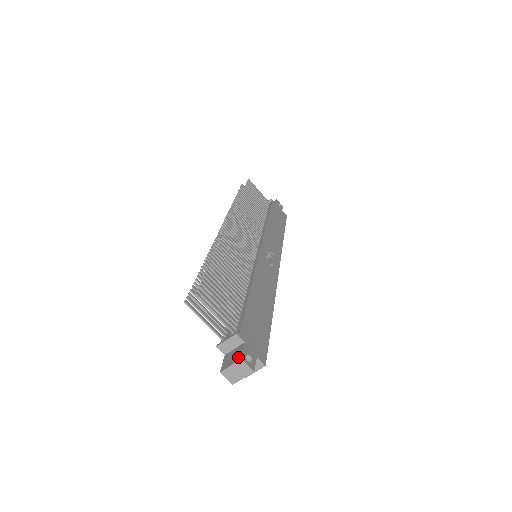
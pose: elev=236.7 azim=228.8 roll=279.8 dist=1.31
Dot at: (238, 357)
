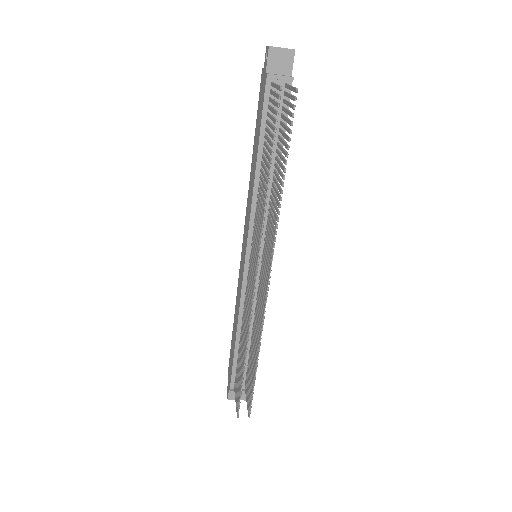
Dot at: (244, 398)
